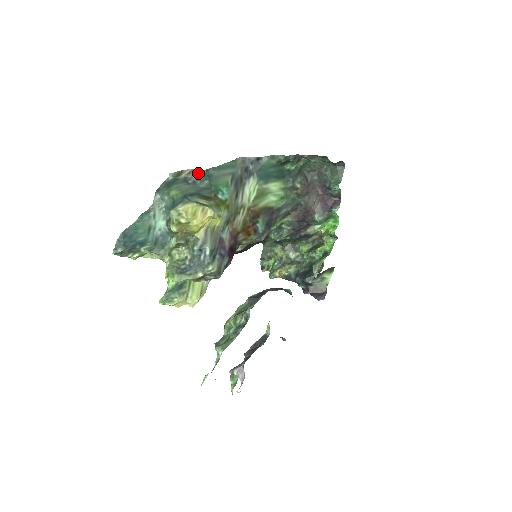
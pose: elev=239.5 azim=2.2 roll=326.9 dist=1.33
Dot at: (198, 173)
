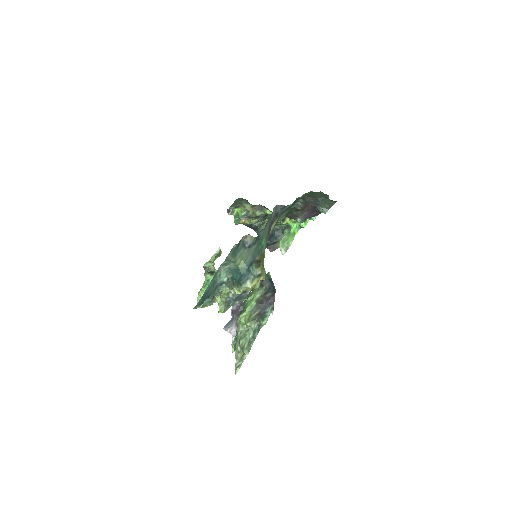
Dot at: (254, 239)
